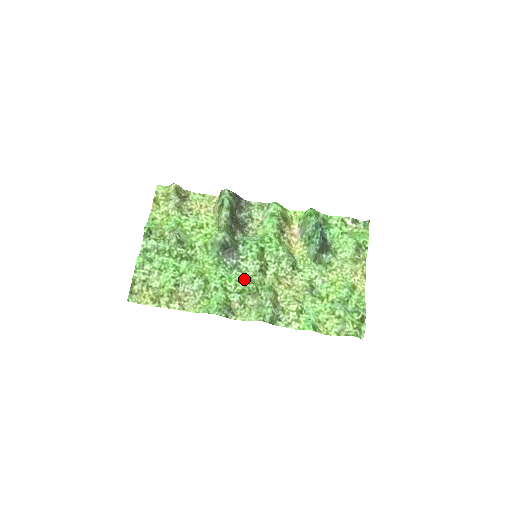
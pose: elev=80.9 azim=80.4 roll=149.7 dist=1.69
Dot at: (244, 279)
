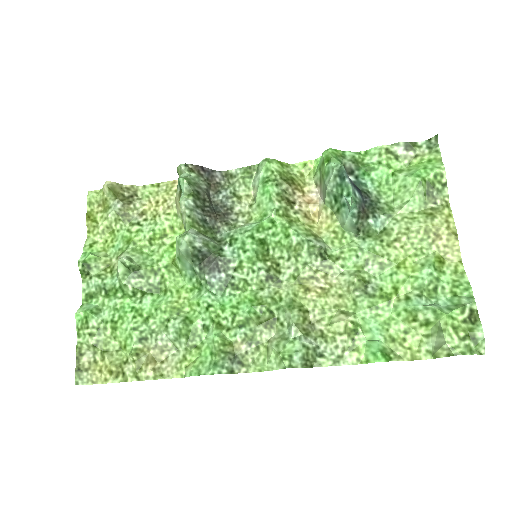
Dot at: (245, 300)
